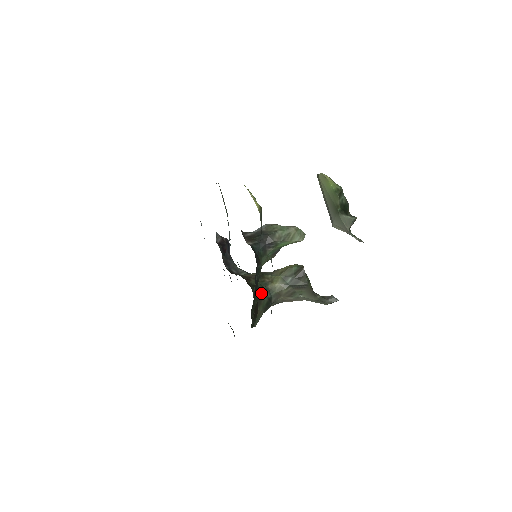
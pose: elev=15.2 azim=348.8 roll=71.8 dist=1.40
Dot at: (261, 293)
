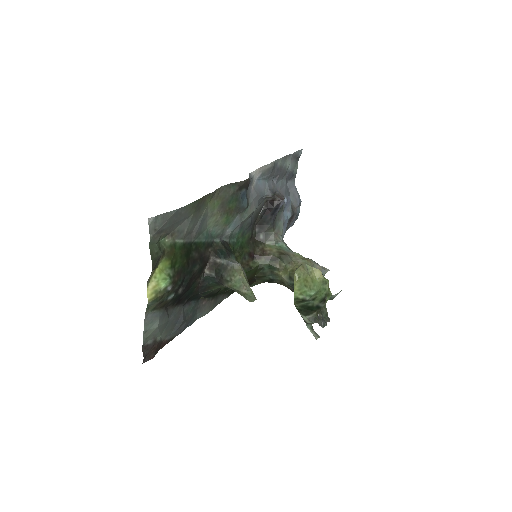
Dot at: (262, 274)
